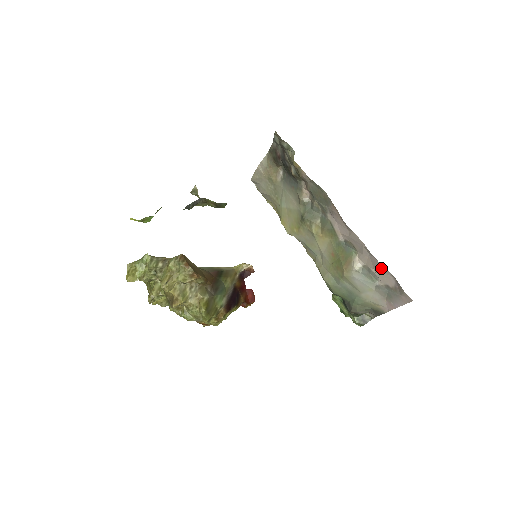
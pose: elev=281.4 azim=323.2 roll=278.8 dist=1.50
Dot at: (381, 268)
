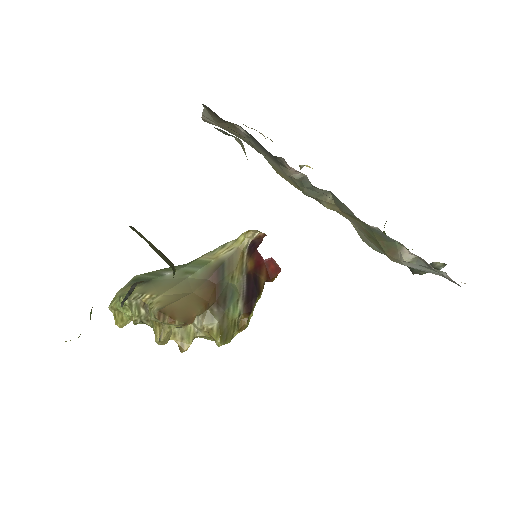
Dot at: occluded
